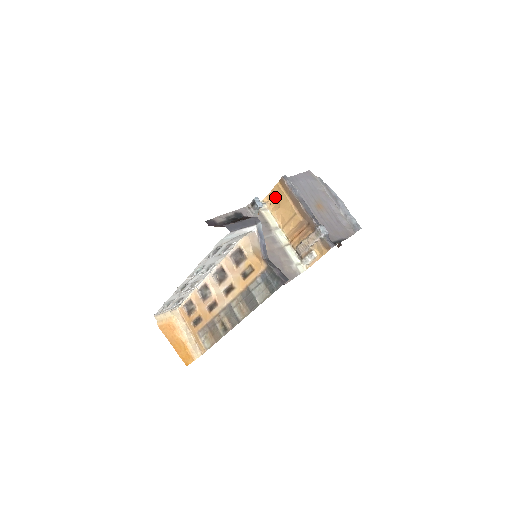
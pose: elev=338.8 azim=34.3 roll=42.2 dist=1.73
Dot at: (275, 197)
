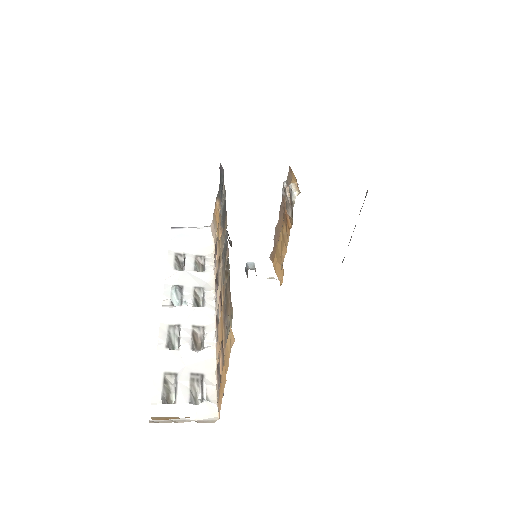
Dot at: (280, 269)
